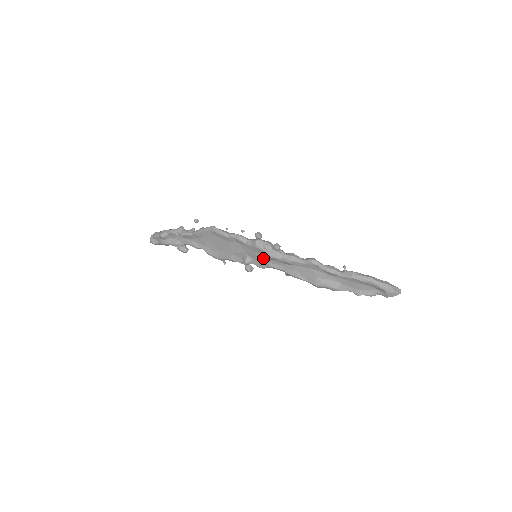
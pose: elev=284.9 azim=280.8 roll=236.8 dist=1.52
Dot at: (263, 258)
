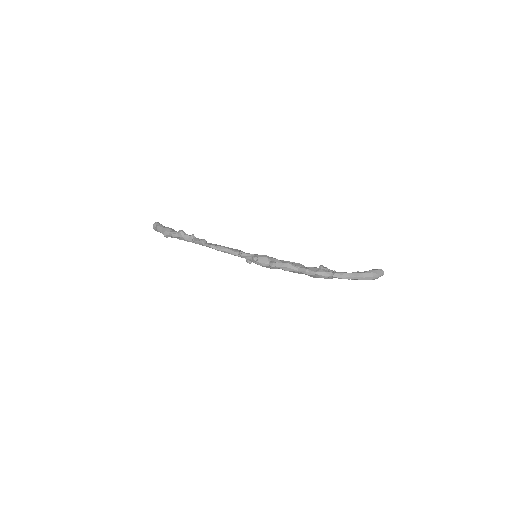
Dot at: occluded
